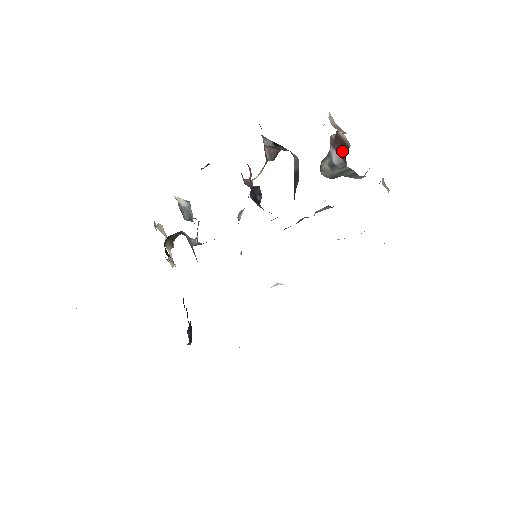
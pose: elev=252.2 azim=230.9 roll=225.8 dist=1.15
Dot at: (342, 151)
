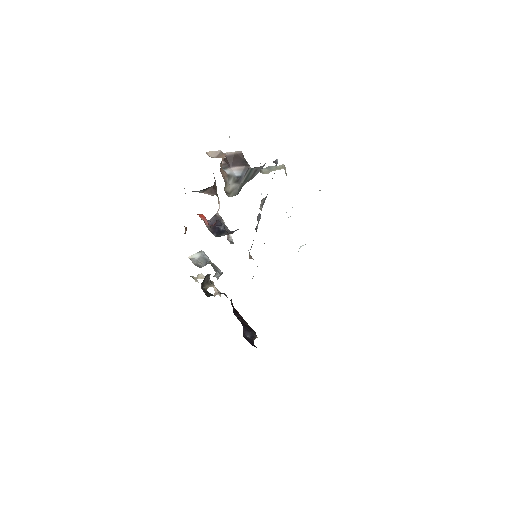
Dot at: (239, 161)
